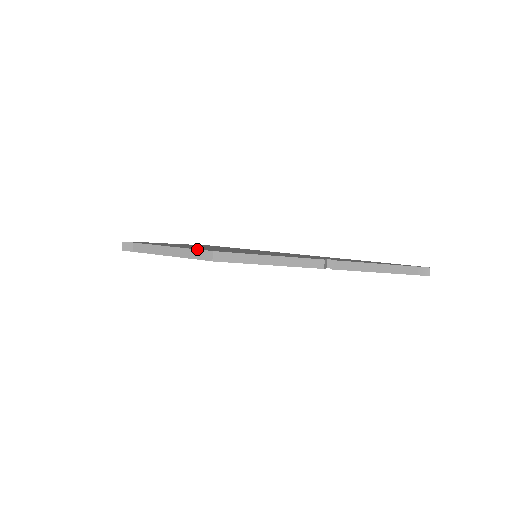
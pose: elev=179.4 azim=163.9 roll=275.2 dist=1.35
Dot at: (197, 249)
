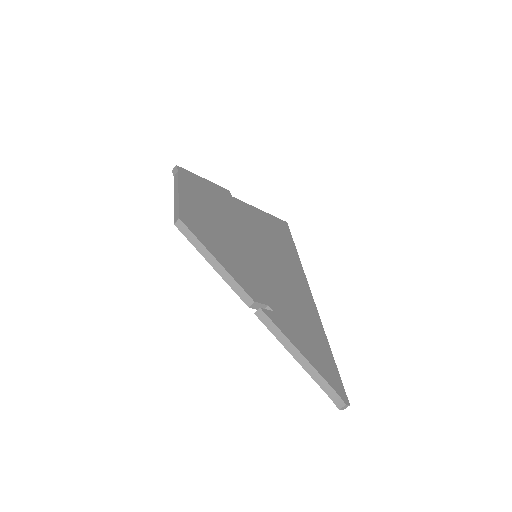
Dot at: (179, 208)
